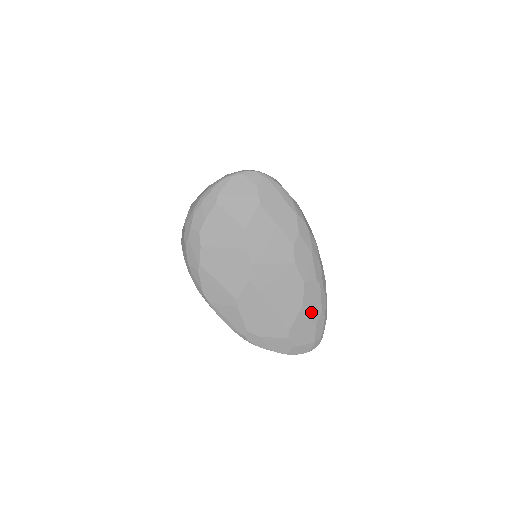
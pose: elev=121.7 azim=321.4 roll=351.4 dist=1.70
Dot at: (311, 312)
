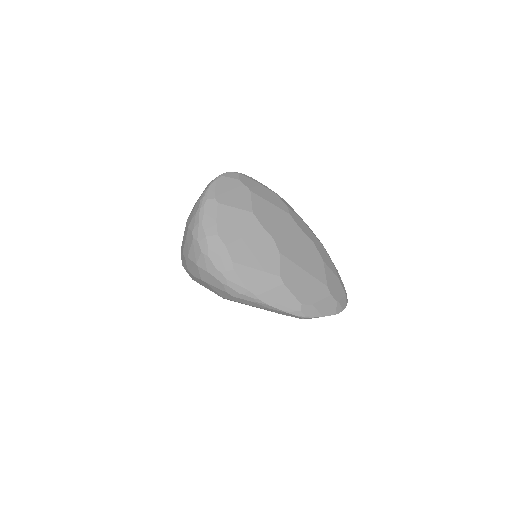
Dot at: (330, 267)
